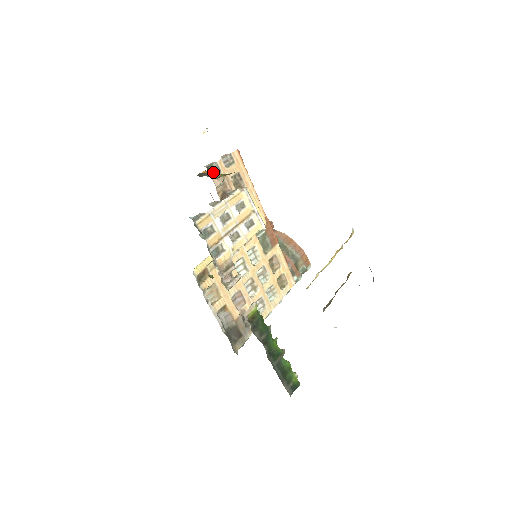
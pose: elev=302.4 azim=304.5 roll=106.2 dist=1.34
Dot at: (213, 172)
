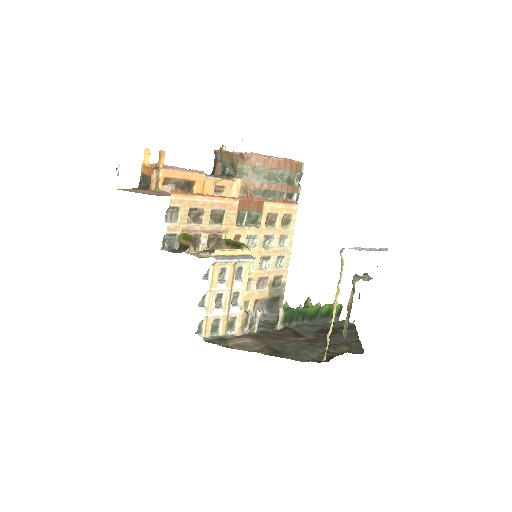
Dot at: (170, 242)
